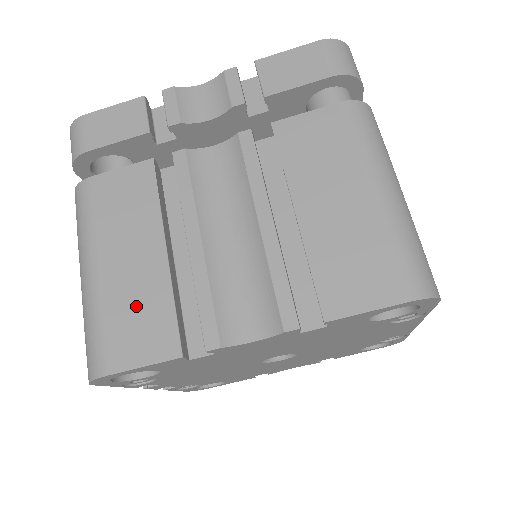
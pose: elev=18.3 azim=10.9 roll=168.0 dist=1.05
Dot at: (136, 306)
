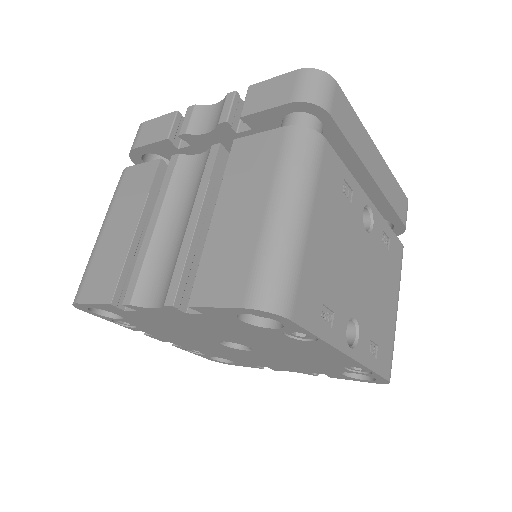
Dot at: (107, 262)
